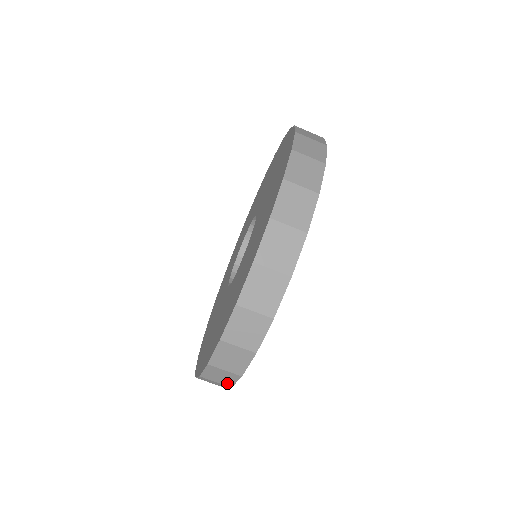
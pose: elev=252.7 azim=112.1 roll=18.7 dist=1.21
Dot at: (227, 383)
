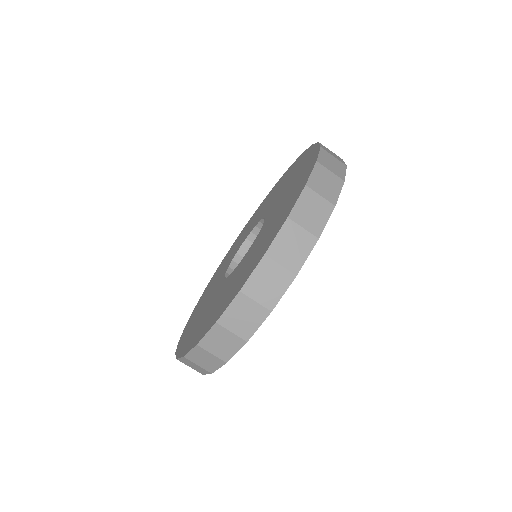
Dot at: (270, 300)
